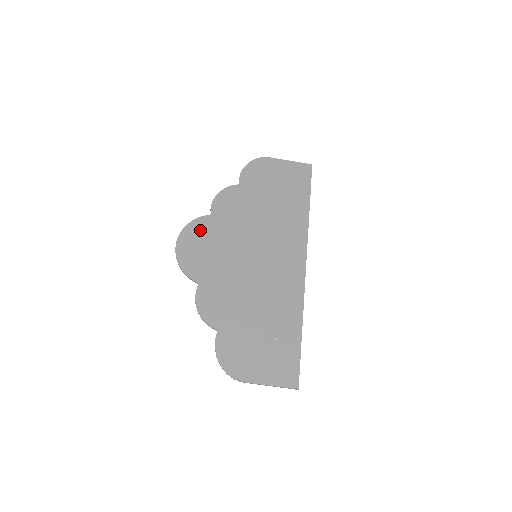
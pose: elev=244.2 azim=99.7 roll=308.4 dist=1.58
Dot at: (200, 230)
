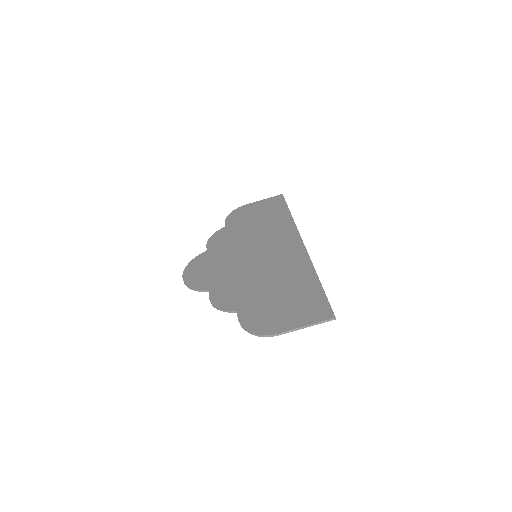
Dot at: (201, 261)
